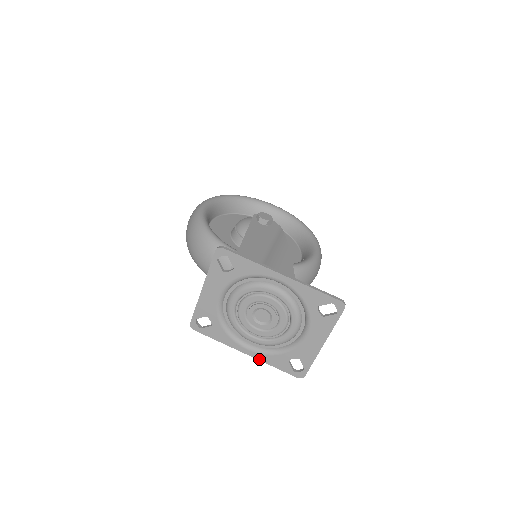
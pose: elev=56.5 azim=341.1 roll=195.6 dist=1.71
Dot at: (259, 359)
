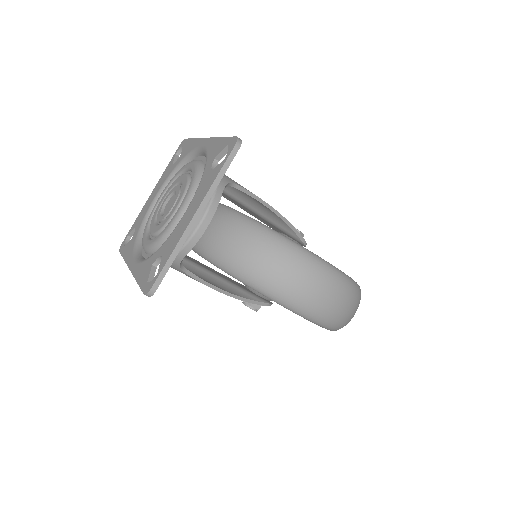
Dot at: (134, 273)
